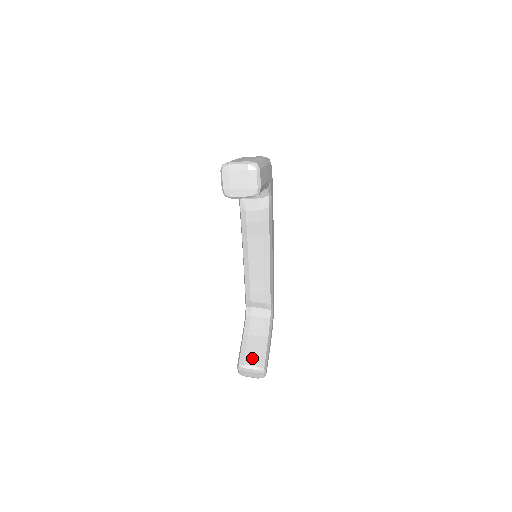
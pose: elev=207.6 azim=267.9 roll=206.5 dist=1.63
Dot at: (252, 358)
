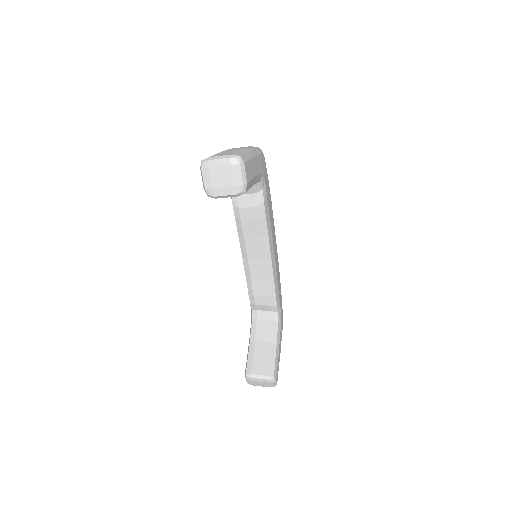
Dot at: (260, 366)
